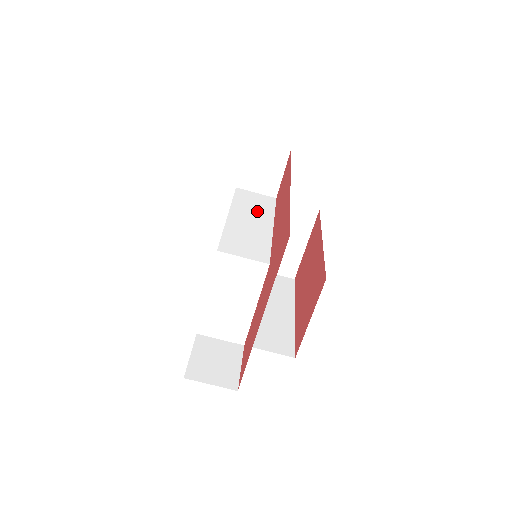
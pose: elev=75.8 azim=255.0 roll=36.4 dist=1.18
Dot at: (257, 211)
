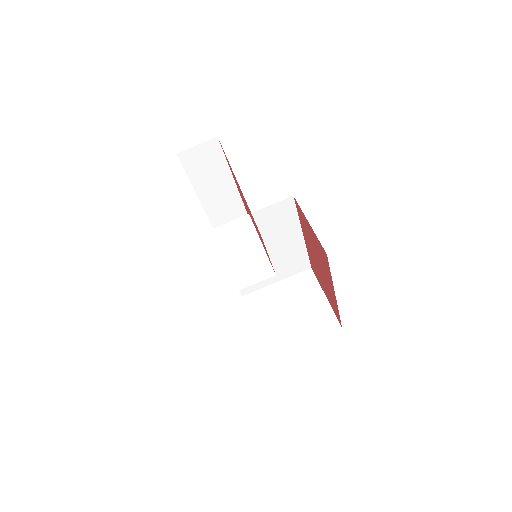
Dot at: occluded
